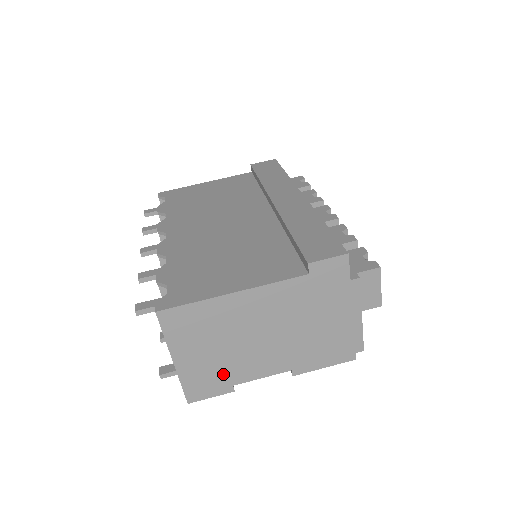
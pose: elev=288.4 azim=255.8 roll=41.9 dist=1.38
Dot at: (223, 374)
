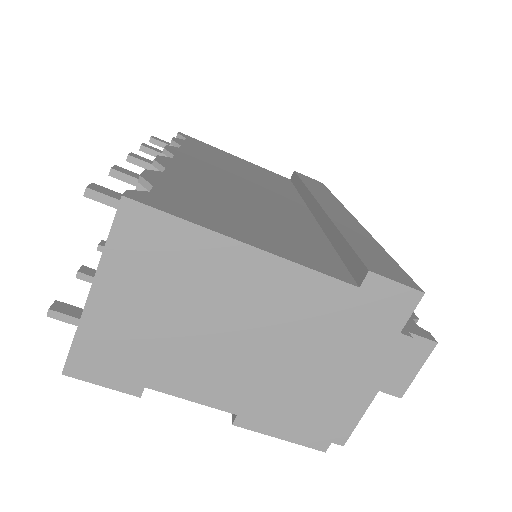
Dot at: (144, 360)
